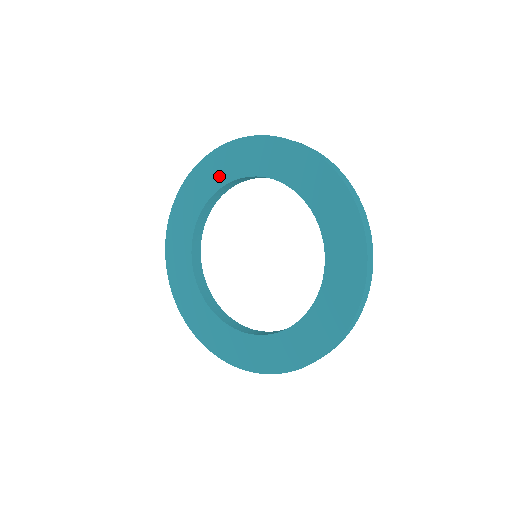
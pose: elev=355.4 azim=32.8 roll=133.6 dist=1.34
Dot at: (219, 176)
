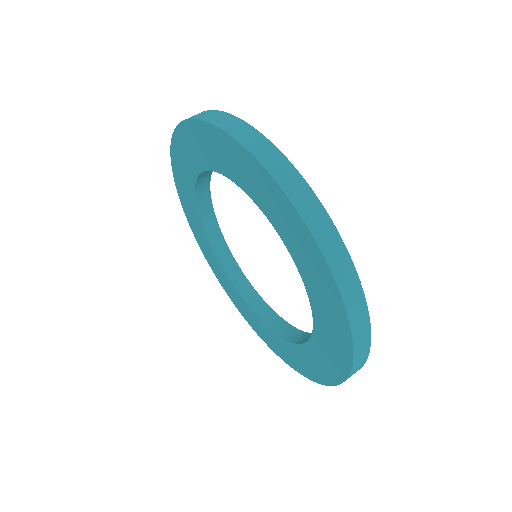
Dot at: (267, 205)
